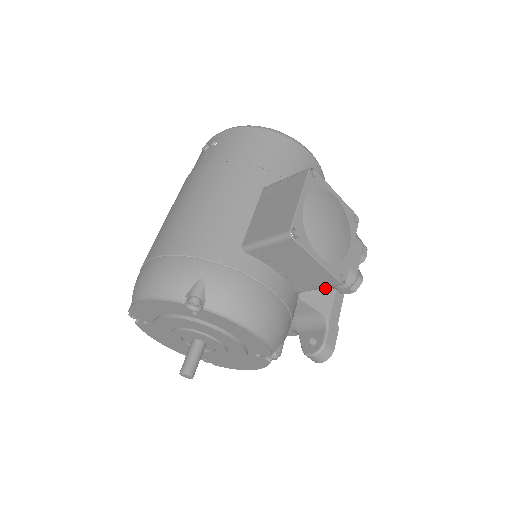
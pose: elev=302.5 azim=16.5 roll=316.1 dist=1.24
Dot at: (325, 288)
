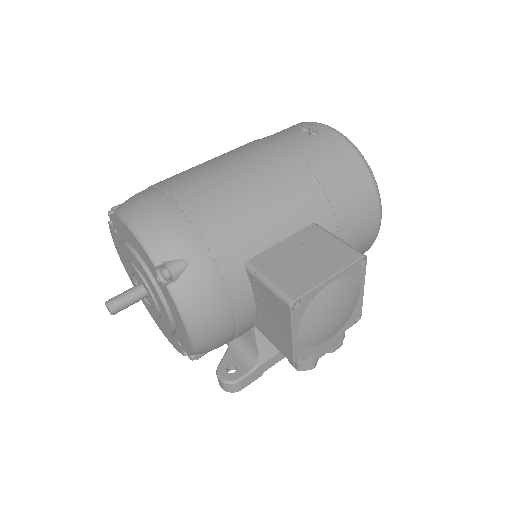
Dot at: occluded
